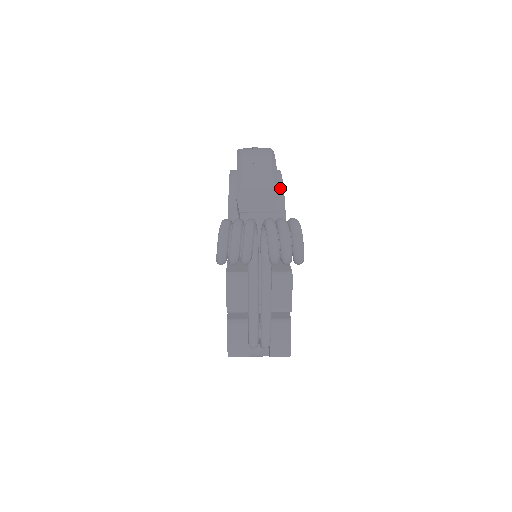
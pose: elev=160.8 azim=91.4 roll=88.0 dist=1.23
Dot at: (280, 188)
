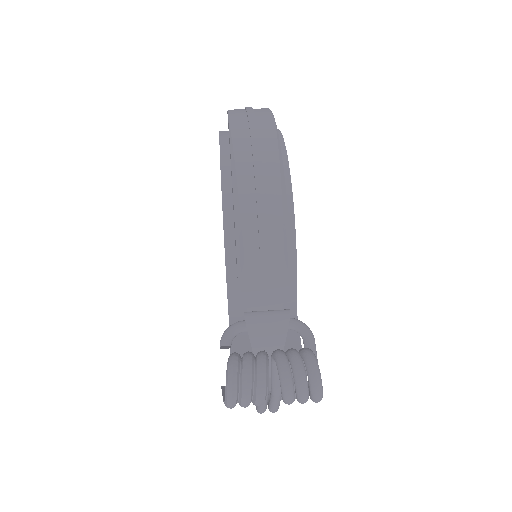
Dot at: (290, 220)
